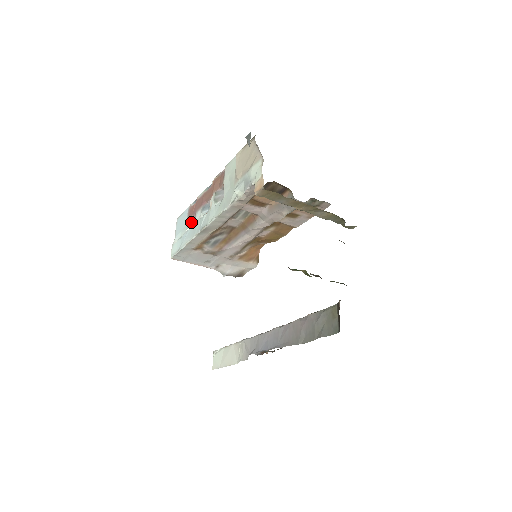
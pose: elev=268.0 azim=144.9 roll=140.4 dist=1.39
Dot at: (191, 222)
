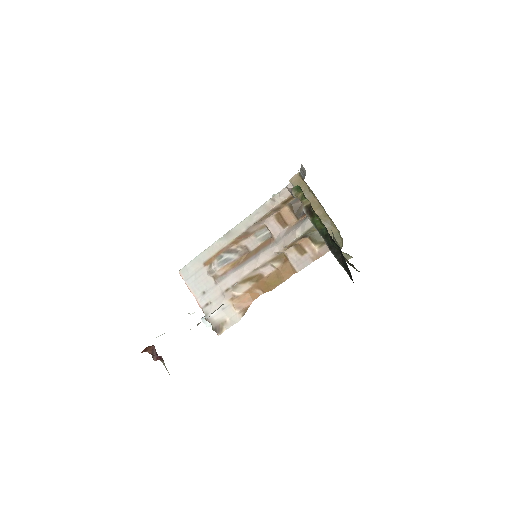
Dot at: occluded
